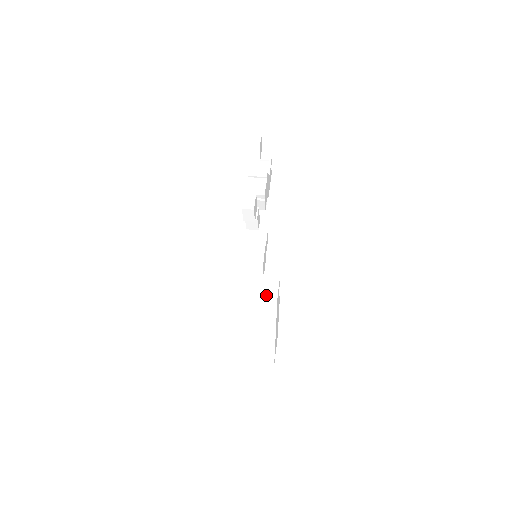
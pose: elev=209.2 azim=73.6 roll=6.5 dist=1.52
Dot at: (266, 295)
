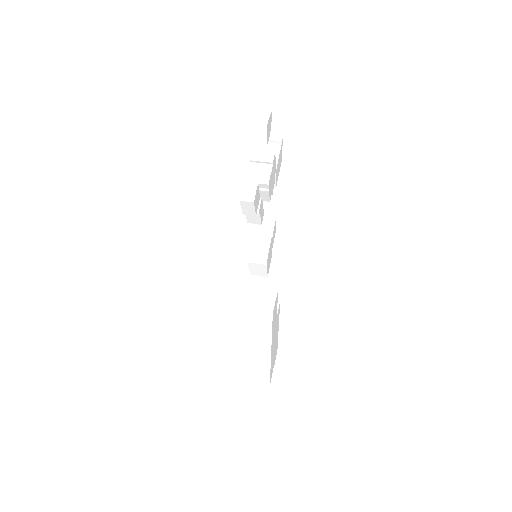
Dot at: (259, 311)
